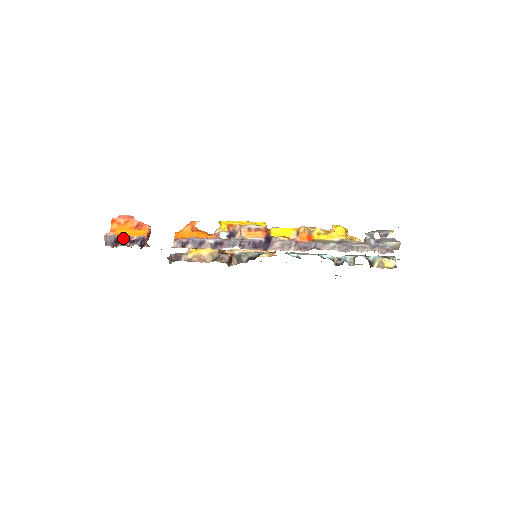
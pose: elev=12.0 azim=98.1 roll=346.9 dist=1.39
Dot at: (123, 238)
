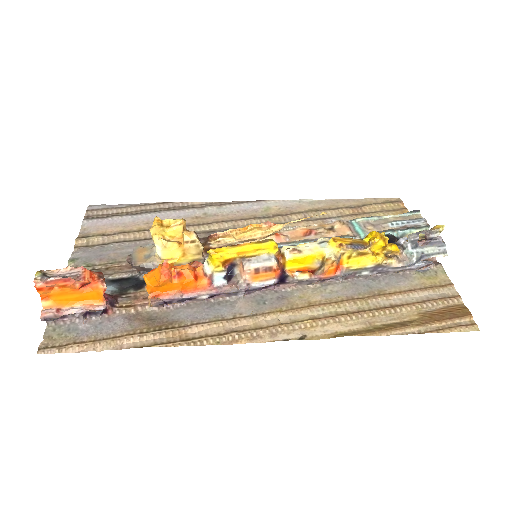
Dot at: (72, 314)
